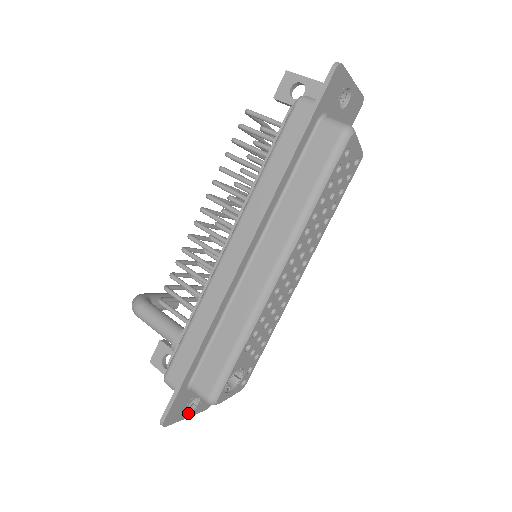
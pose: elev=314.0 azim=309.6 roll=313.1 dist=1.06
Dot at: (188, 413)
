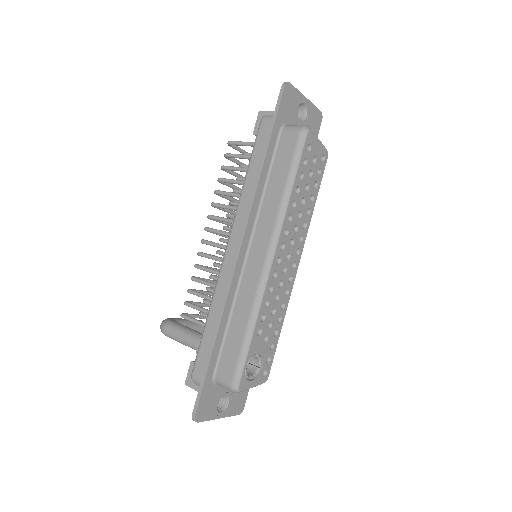
Dot at: (220, 413)
